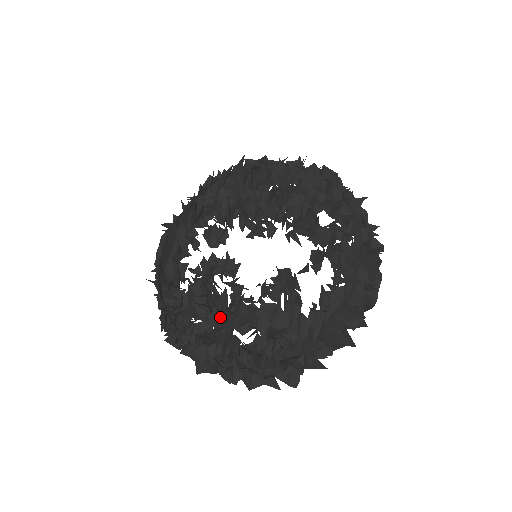
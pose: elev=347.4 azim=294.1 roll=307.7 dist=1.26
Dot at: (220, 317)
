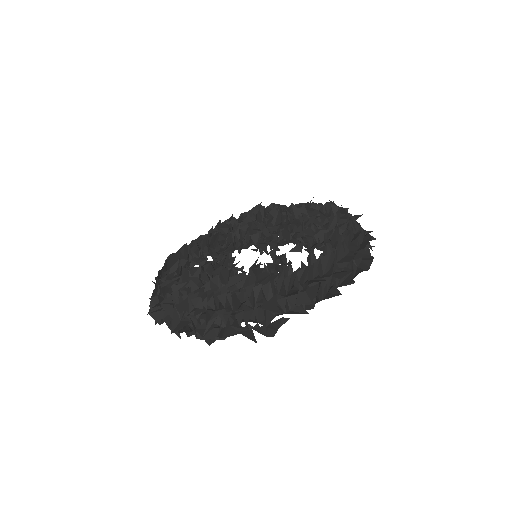
Dot at: (209, 281)
